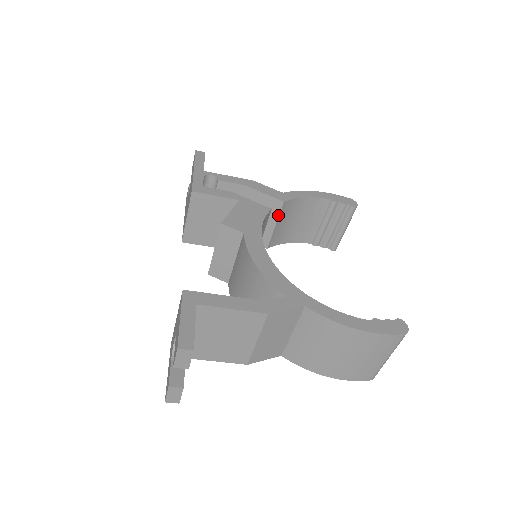
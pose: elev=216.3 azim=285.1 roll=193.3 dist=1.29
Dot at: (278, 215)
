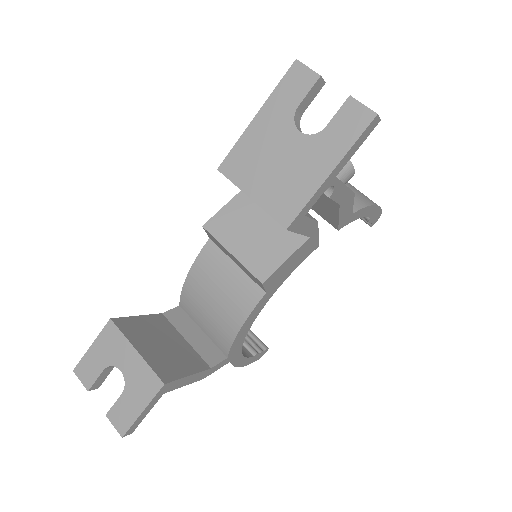
Dot at: (322, 216)
